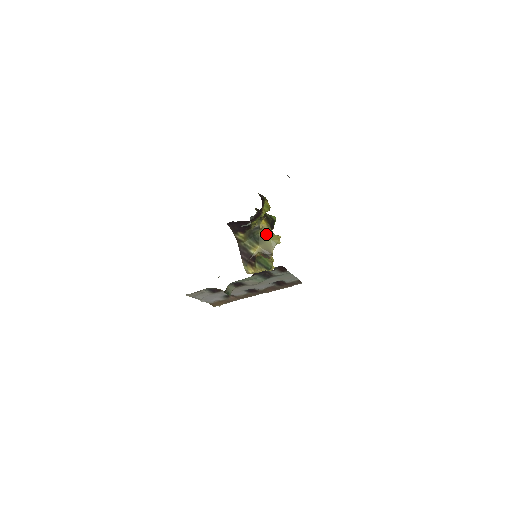
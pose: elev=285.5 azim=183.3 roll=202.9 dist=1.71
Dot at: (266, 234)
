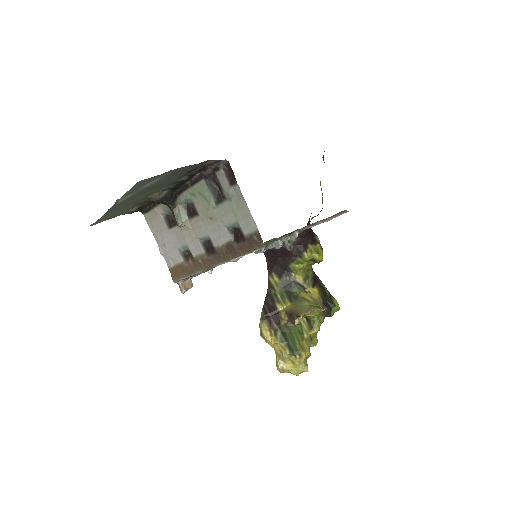
Dot at: (308, 299)
